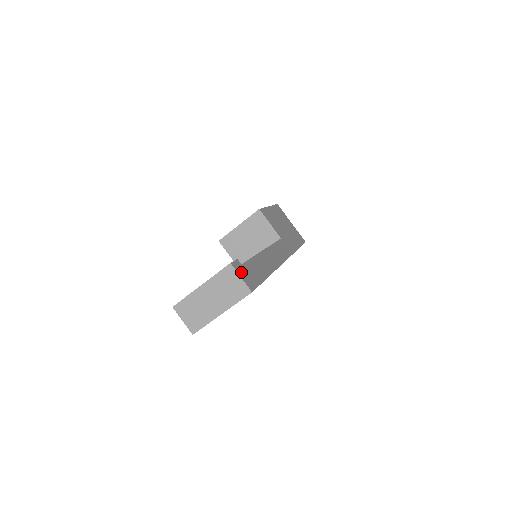
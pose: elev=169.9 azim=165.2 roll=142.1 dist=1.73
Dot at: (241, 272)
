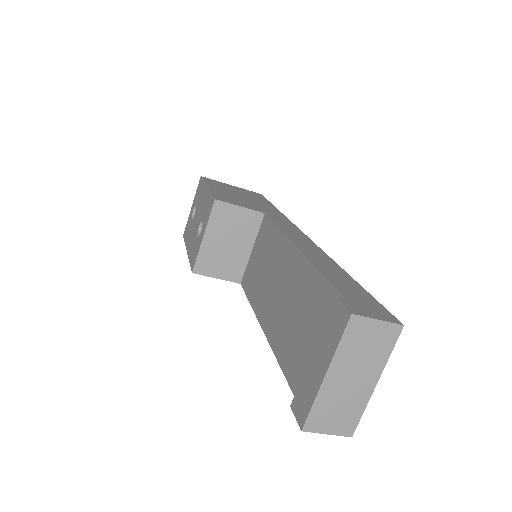
Dot at: (364, 311)
